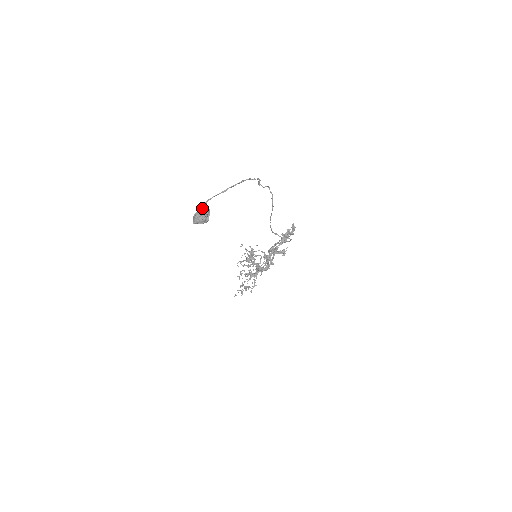
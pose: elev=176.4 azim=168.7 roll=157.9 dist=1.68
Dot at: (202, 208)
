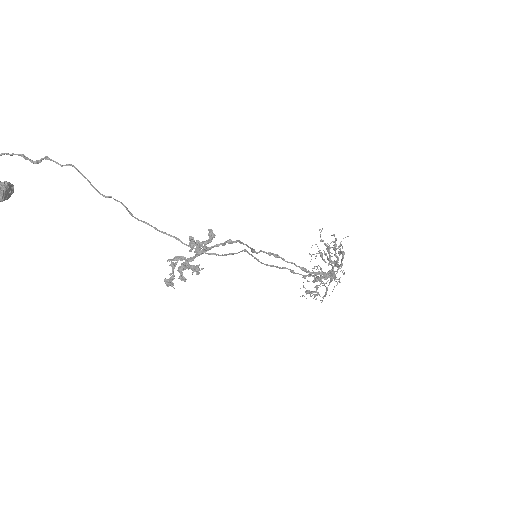
Dot at: out of frame
